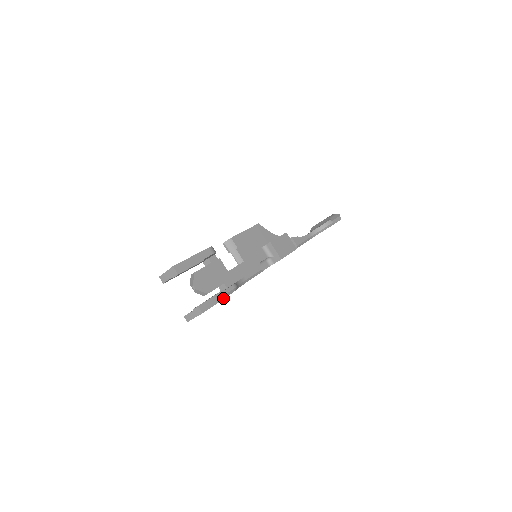
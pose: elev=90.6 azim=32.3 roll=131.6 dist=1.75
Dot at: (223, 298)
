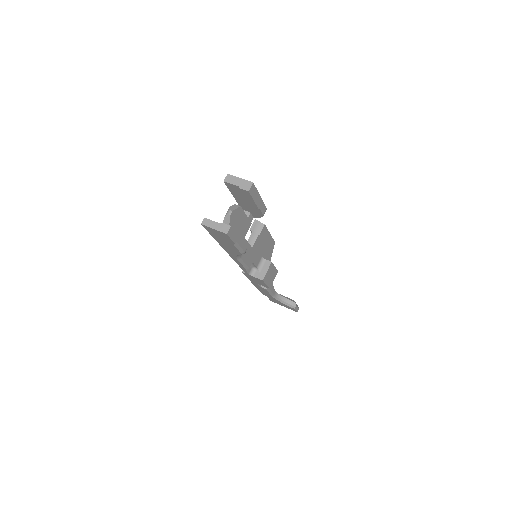
Dot at: (236, 246)
